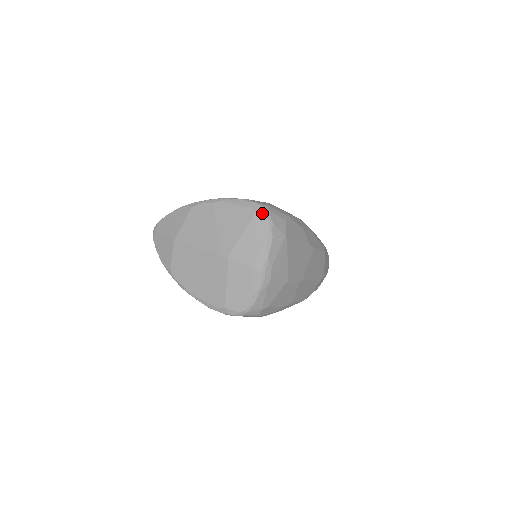
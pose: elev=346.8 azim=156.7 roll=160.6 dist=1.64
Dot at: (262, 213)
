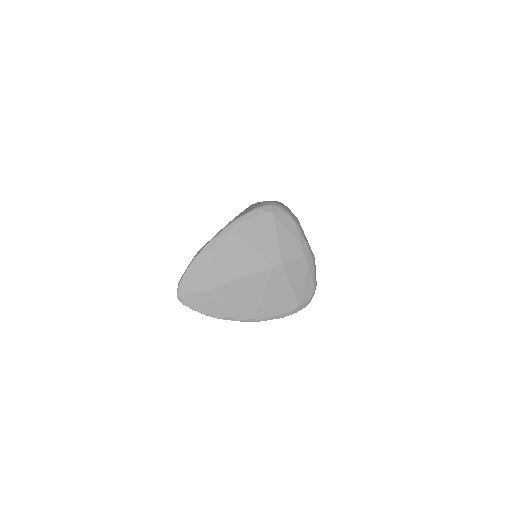
Dot at: (278, 210)
